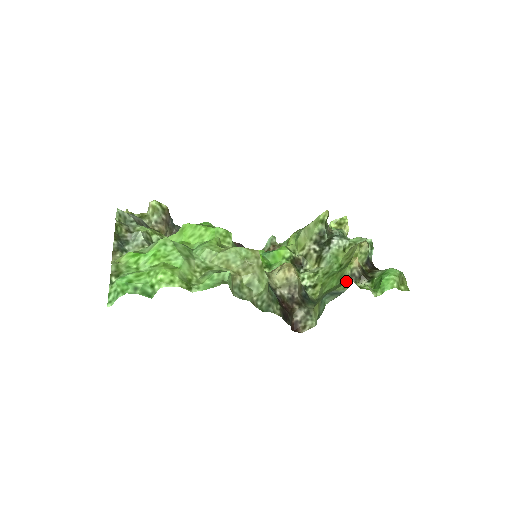
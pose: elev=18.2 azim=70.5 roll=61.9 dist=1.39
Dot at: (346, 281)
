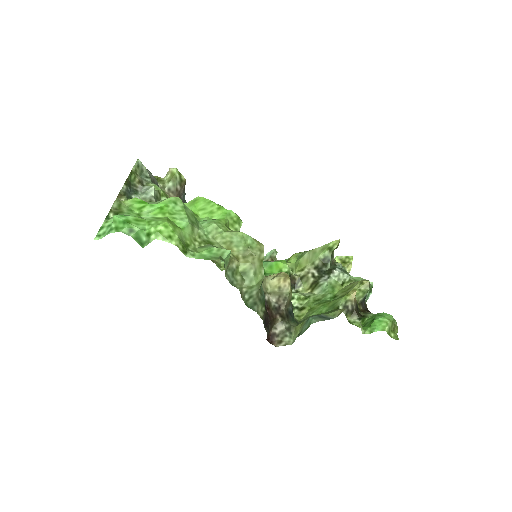
Dot at: (338, 309)
